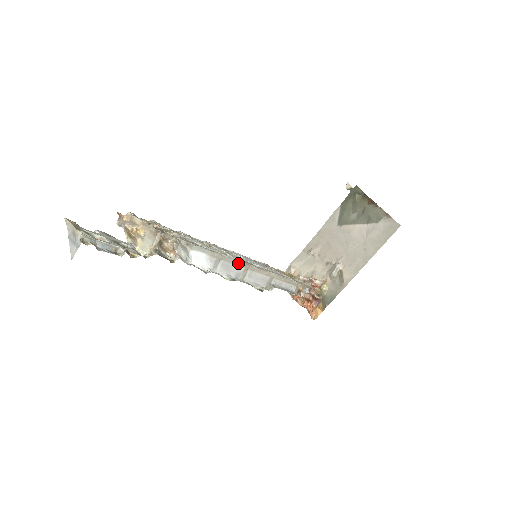
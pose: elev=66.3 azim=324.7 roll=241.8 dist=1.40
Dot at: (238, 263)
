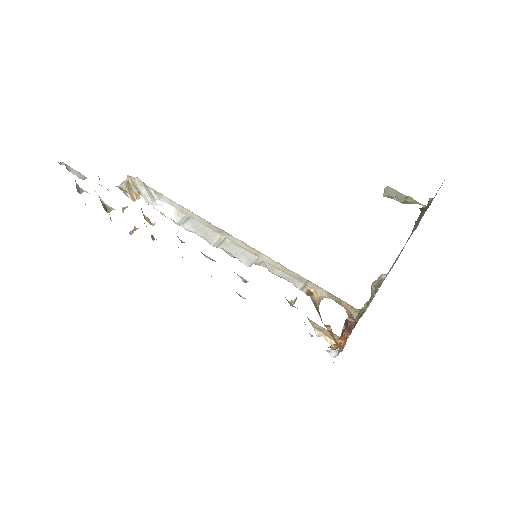
Dot at: (213, 227)
